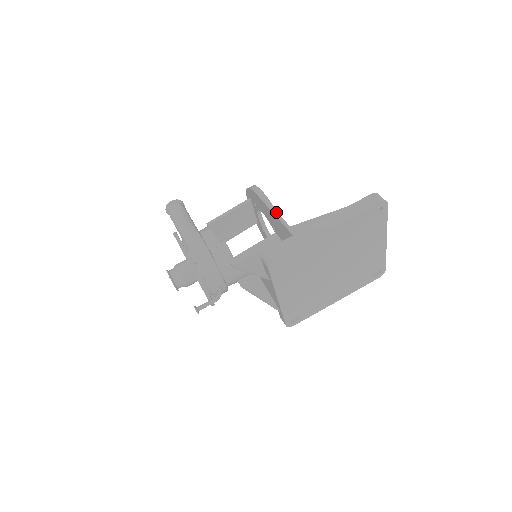
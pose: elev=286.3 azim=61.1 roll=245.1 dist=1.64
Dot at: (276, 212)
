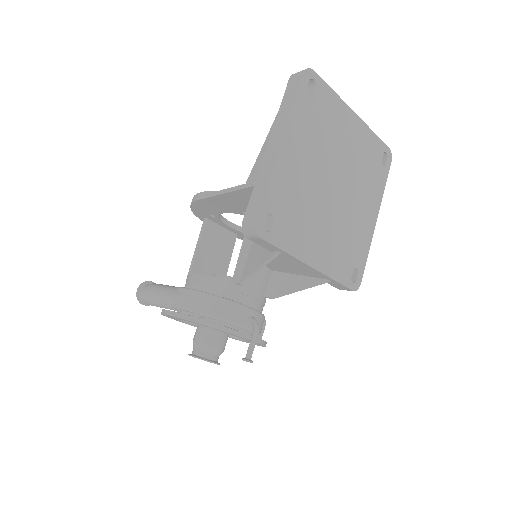
Dot at: (224, 190)
